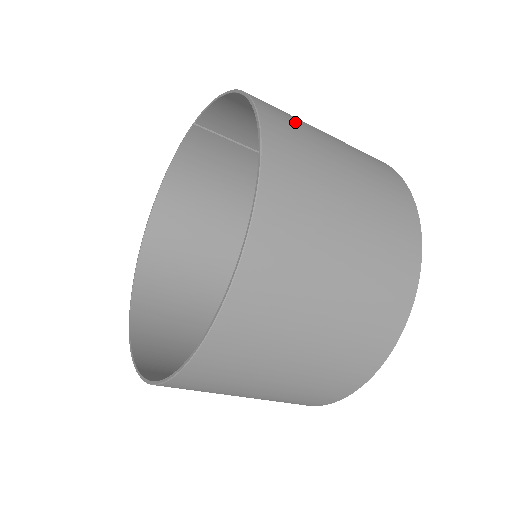
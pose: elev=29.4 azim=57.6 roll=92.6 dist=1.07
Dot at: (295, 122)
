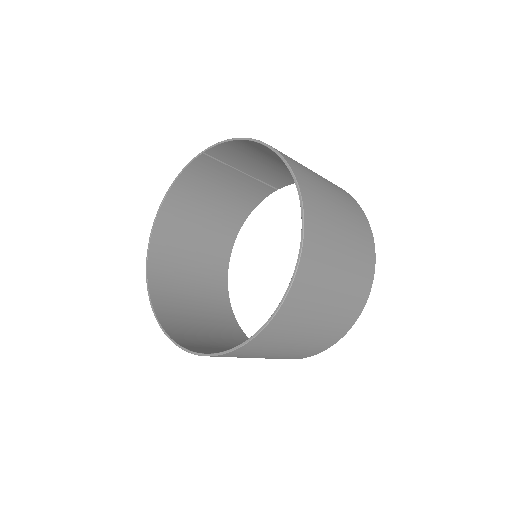
Dot at: (303, 168)
